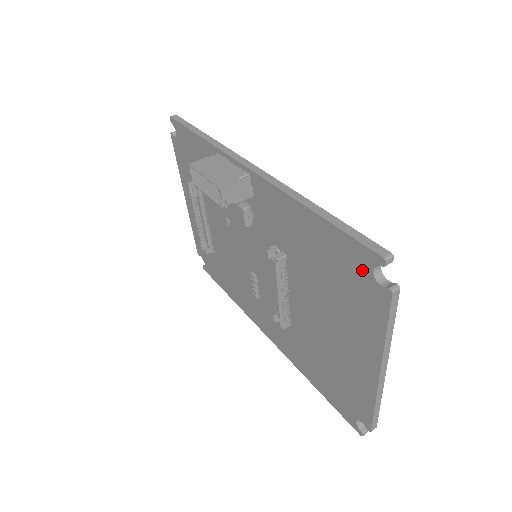
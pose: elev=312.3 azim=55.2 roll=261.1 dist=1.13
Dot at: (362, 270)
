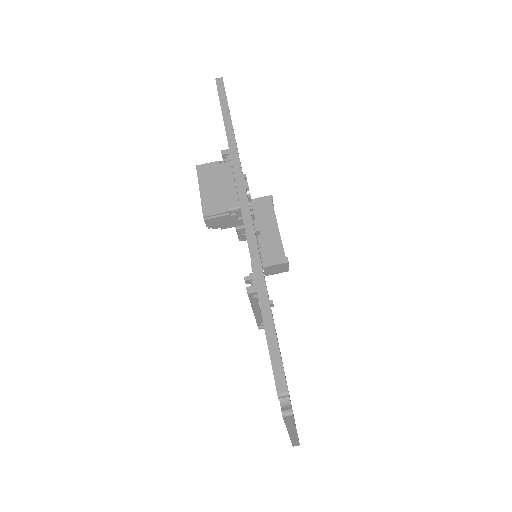
Dot at: occluded
